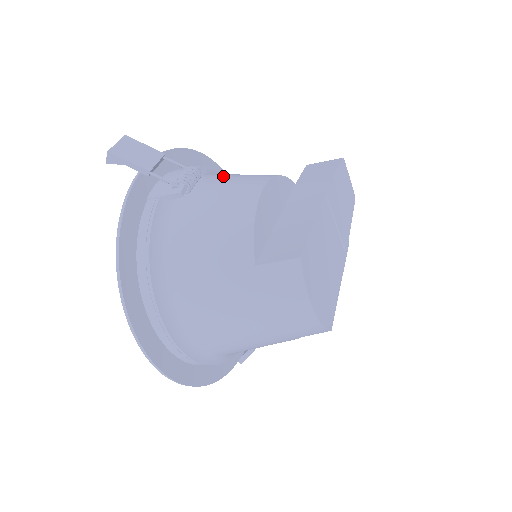
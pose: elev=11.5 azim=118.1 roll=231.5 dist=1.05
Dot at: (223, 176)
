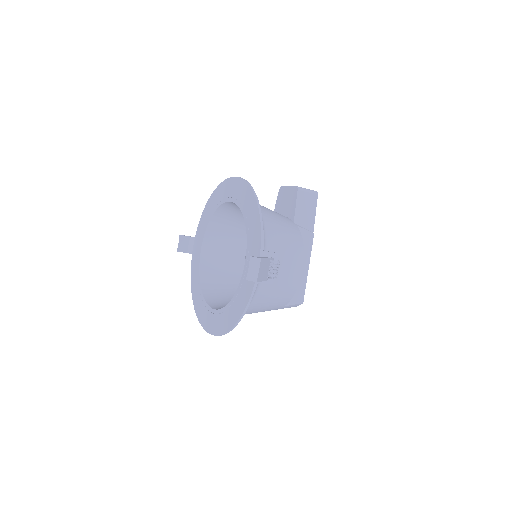
Dot at: (280, 248)
